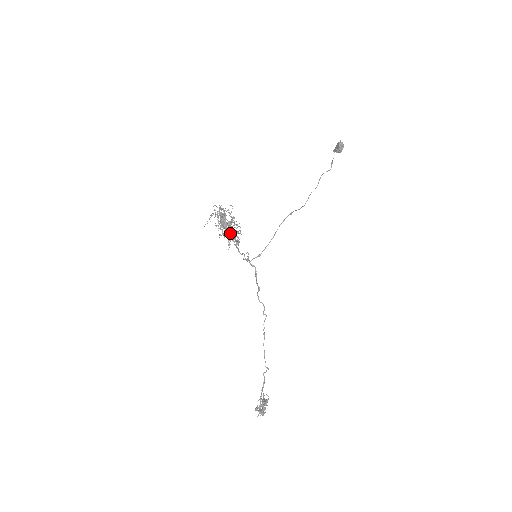
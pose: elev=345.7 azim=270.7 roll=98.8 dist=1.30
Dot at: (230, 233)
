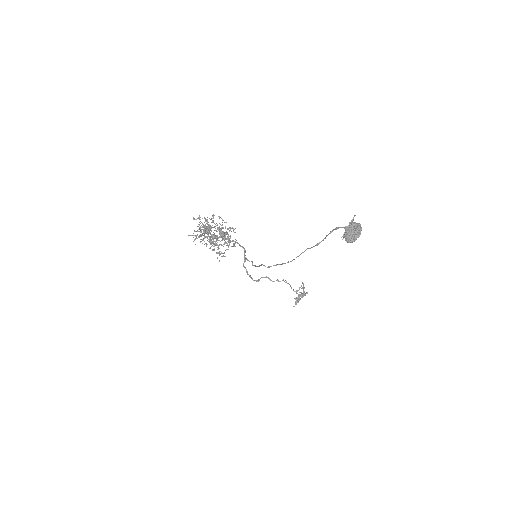
Dot at: (212, 250)
